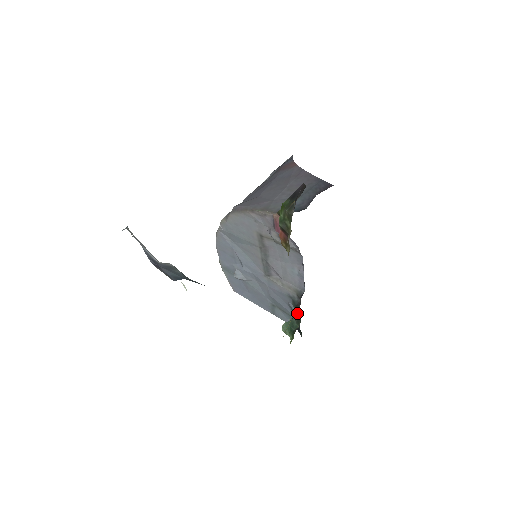
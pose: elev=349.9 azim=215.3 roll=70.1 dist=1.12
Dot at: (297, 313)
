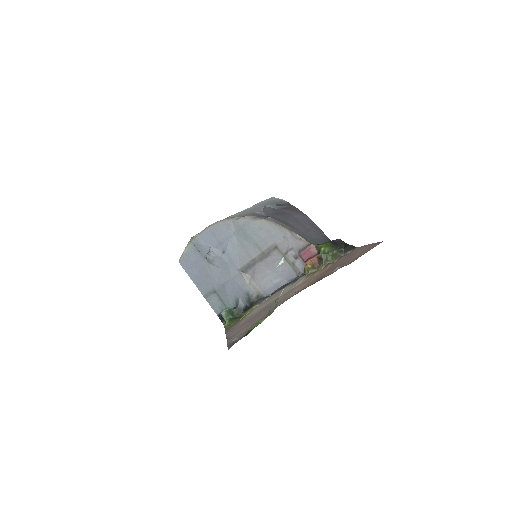
Dot at: (241, 307)
